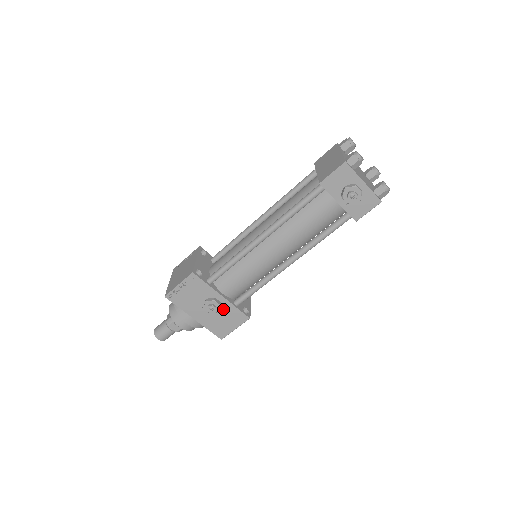
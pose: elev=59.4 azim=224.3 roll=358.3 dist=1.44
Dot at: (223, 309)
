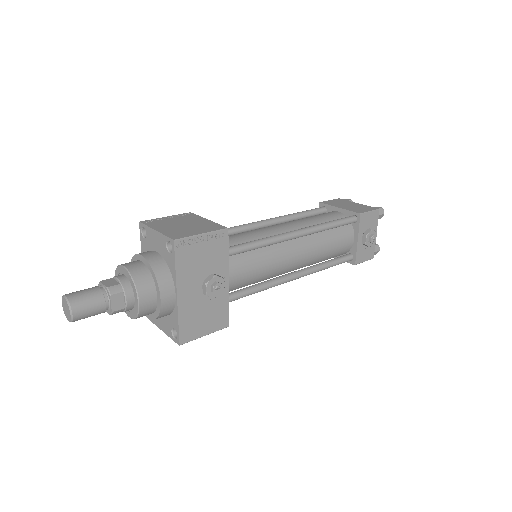
Dot at: (216, 298)
